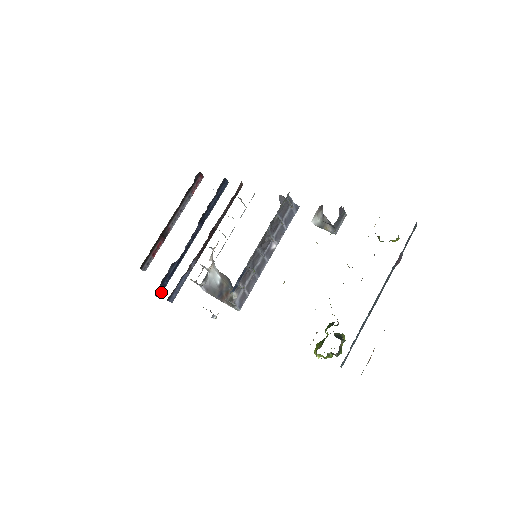
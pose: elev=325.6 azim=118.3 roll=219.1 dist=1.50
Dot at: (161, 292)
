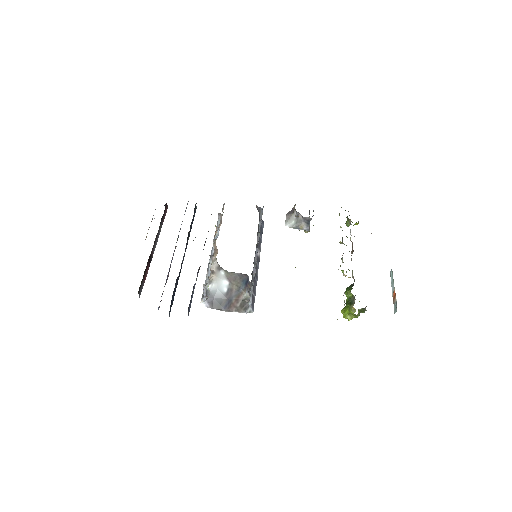
Dot at: (170, 311)
